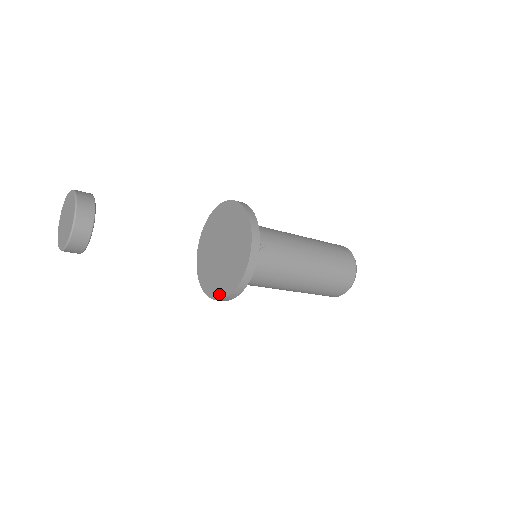
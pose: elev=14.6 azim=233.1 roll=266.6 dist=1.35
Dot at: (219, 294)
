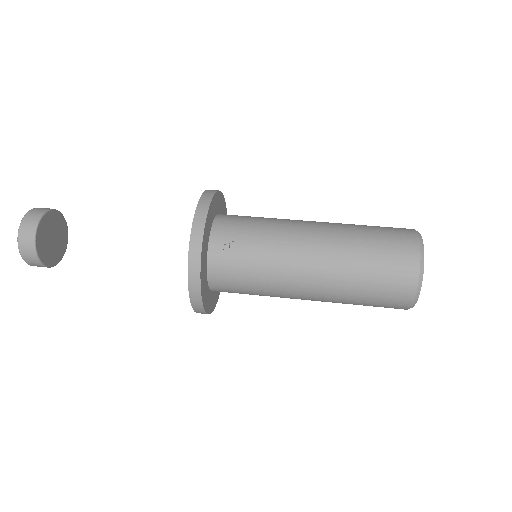
Dot at: occluded
